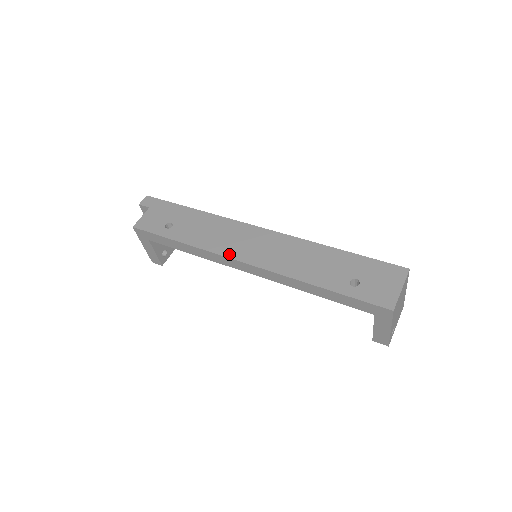
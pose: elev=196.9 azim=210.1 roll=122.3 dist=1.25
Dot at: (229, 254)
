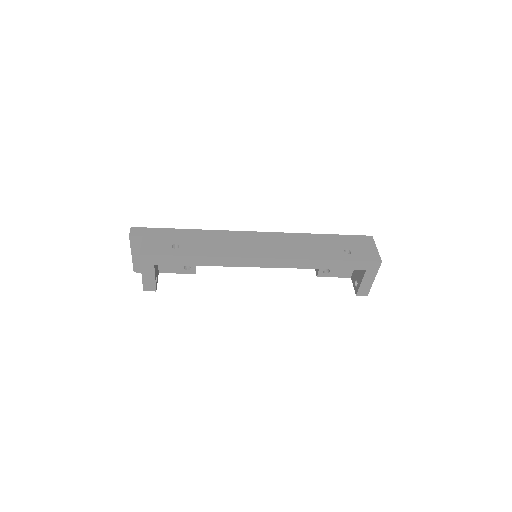
Dot at: (247, 255)
